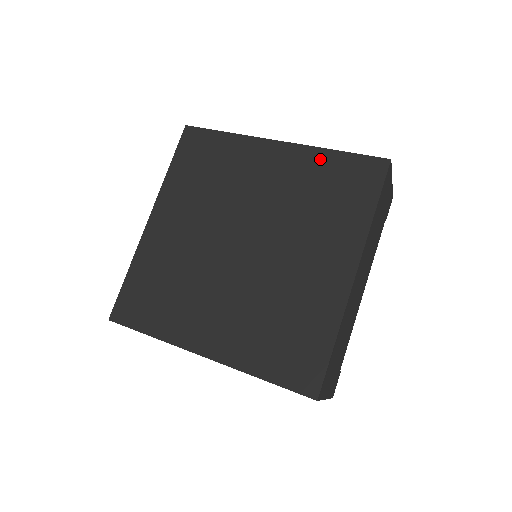
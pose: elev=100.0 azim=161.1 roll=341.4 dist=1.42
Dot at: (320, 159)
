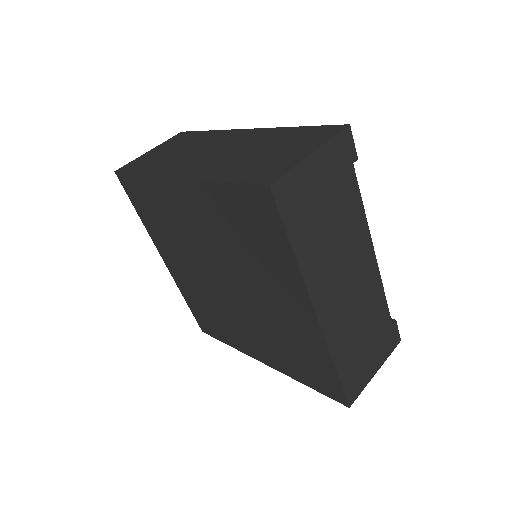
Dot at: (215, 195)
